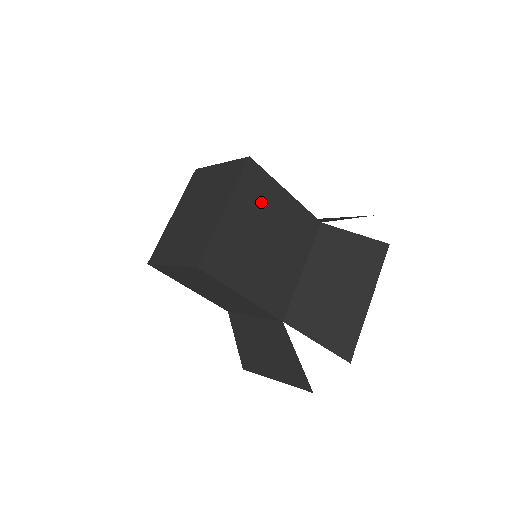
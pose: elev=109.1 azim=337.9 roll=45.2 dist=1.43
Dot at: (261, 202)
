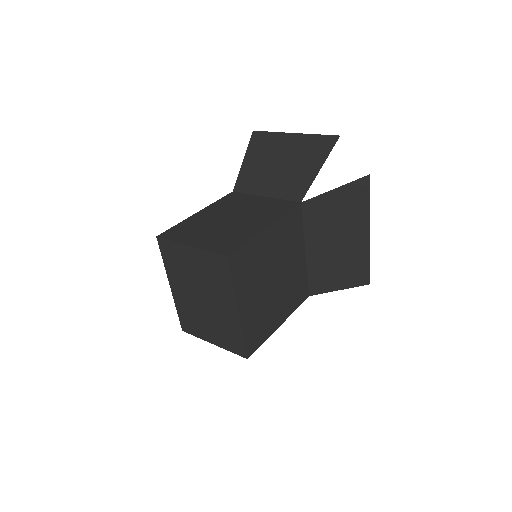
Dot at: (255, 266)
